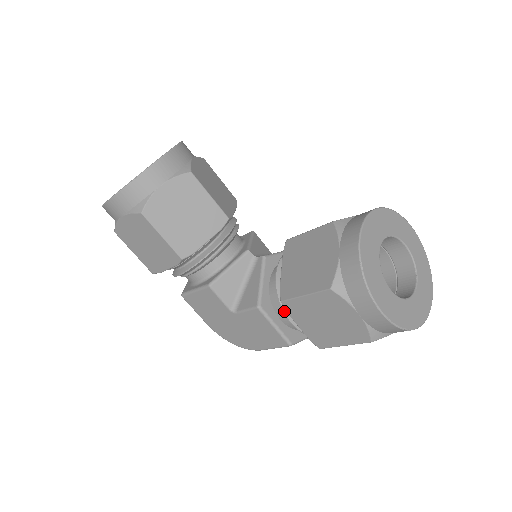
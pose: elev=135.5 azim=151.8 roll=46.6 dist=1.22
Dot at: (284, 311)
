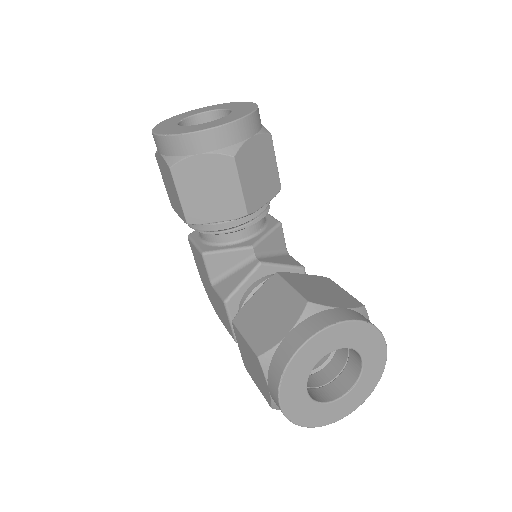
Dot at: occluded
